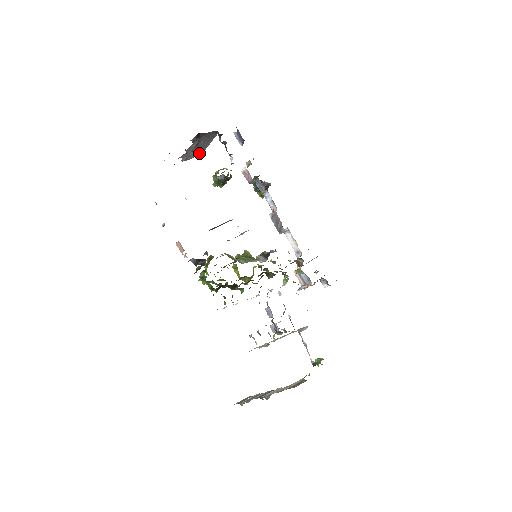
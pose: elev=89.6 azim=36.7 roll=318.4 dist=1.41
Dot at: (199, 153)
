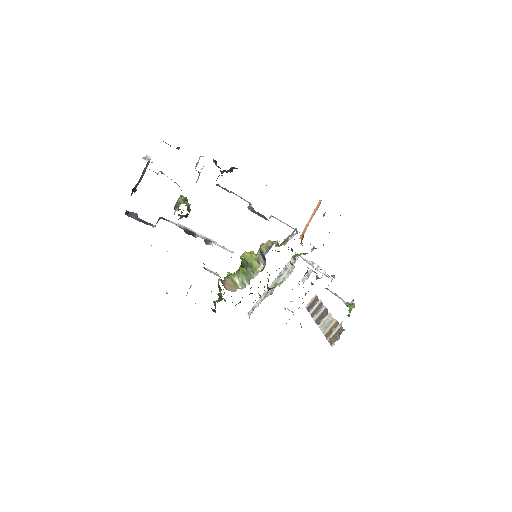
Dot at: occluded
